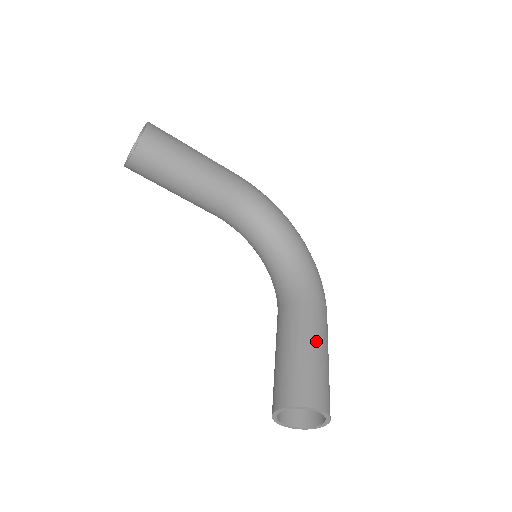
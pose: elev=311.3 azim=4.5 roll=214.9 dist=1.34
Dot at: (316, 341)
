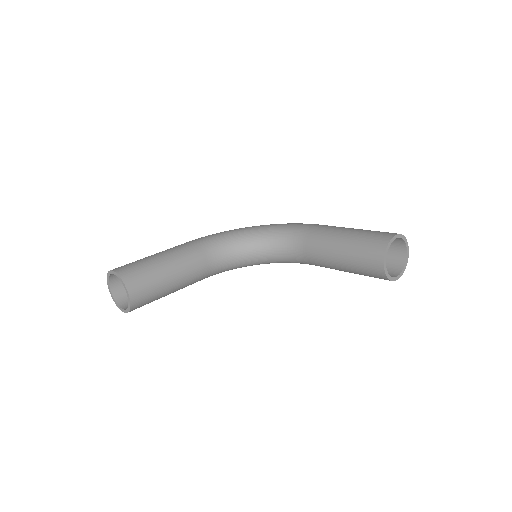
Dot at: (343, 230)
